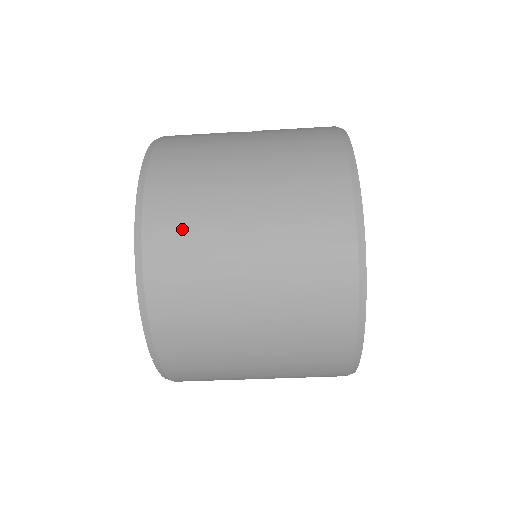
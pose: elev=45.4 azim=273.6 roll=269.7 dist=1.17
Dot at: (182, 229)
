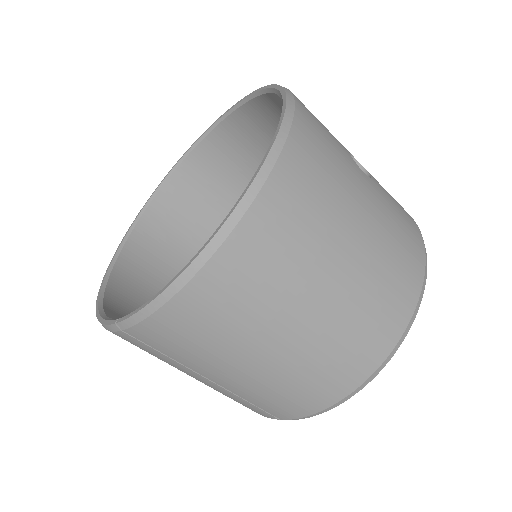
Dot at: (265, 264)
